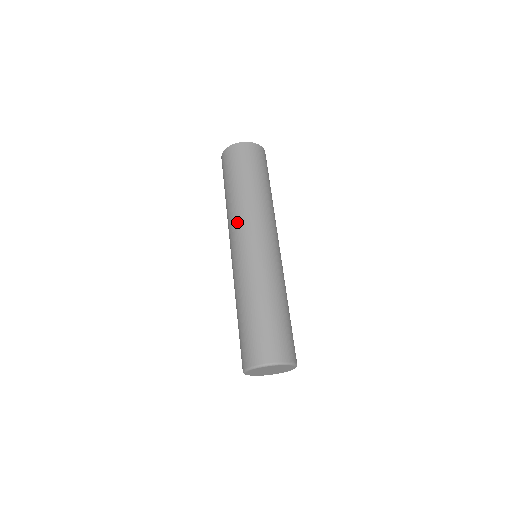
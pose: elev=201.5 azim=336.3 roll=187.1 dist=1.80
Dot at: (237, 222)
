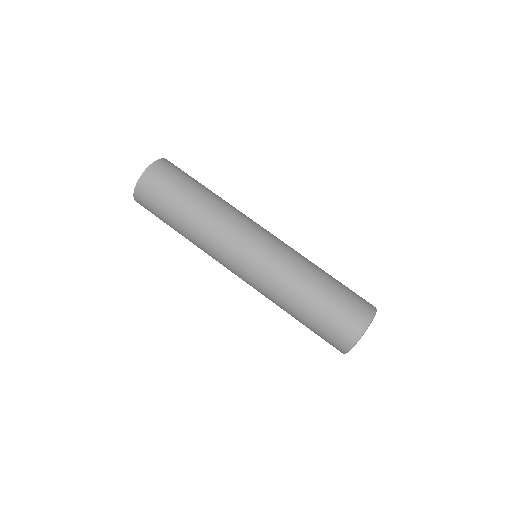
Dot at: (217, 246)
